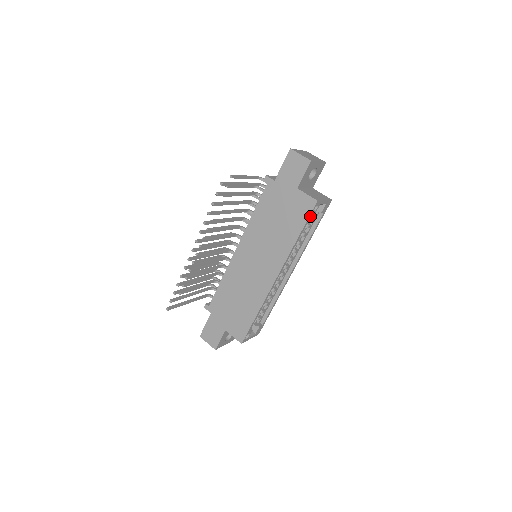
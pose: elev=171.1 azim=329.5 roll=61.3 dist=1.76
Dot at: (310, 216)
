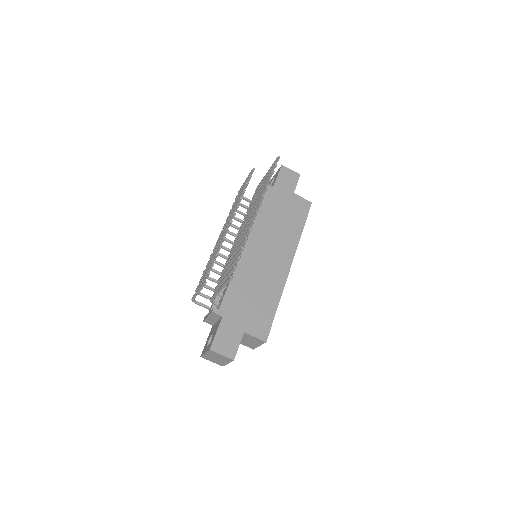
Dot at: (307, 215)
